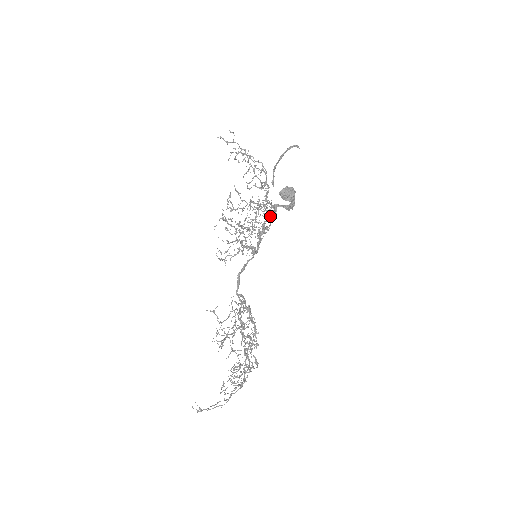
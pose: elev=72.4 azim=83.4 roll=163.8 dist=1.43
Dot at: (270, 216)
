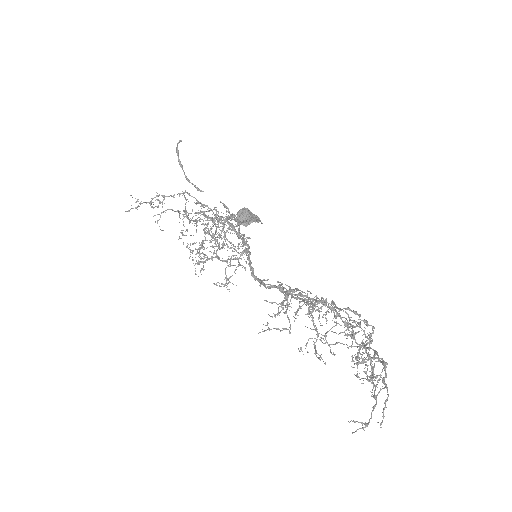
Dot at: occluded
